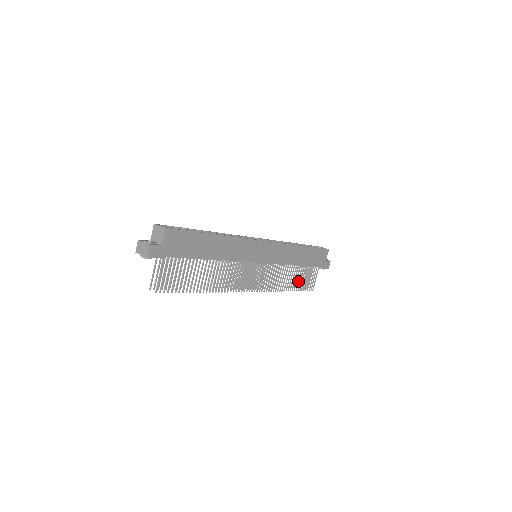
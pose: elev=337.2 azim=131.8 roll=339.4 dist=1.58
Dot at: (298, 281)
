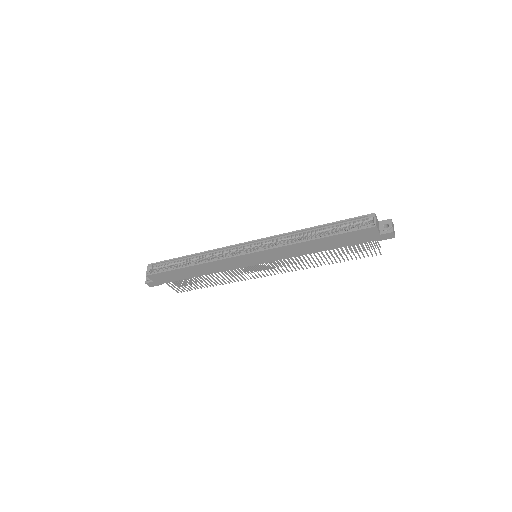
Dot at: (341, 256)
